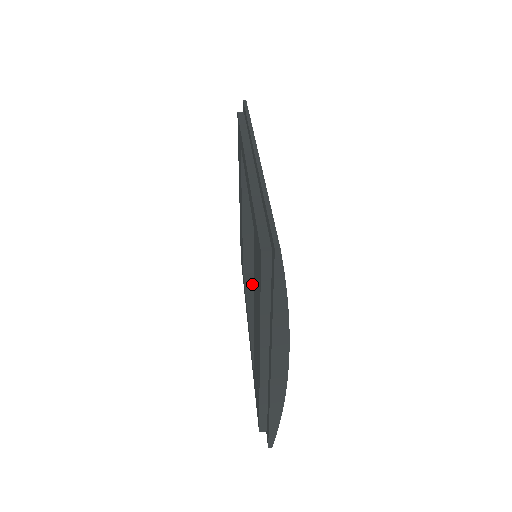
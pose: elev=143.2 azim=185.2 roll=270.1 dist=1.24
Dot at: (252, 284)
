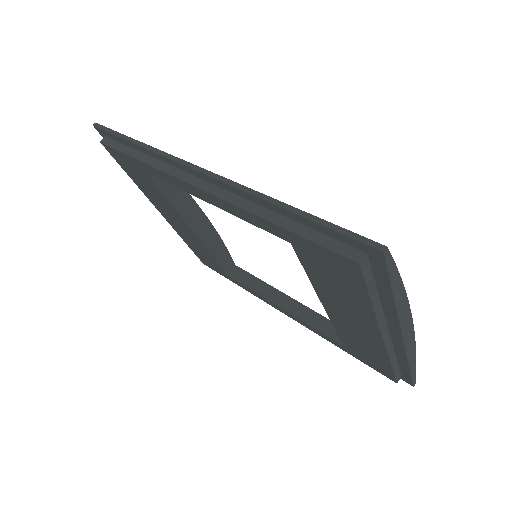
Dot at: (246, 277)
